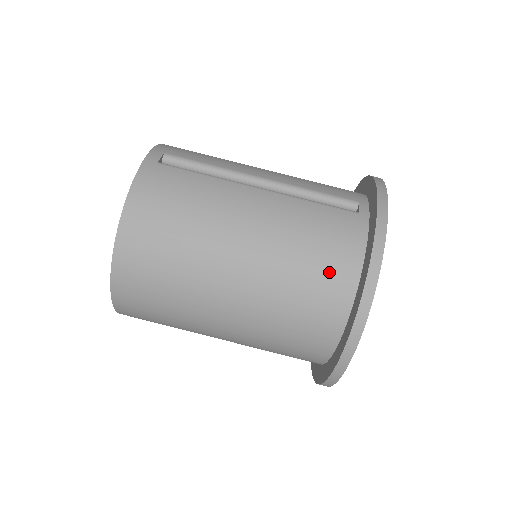
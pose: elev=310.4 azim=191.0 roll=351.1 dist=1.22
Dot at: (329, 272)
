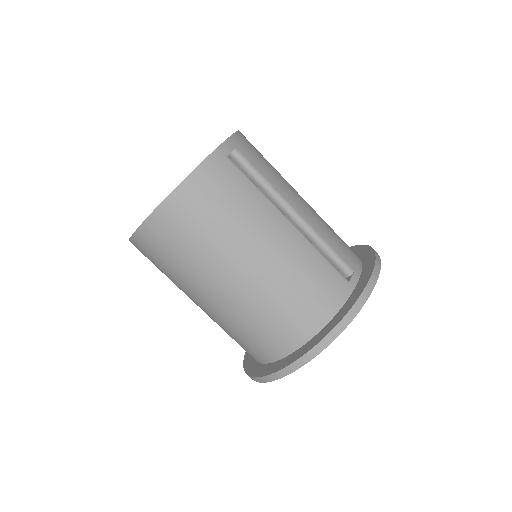
Dot at: (302, 315)
